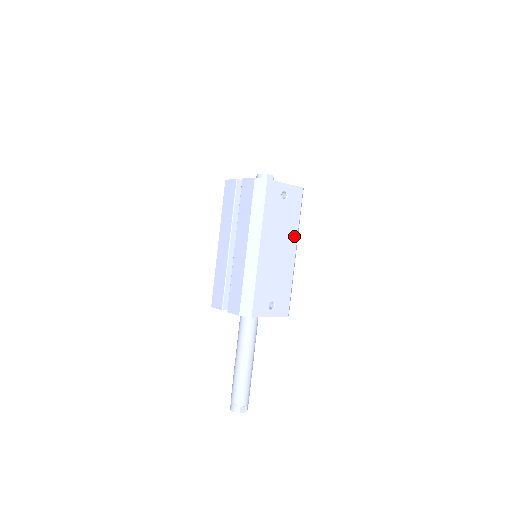
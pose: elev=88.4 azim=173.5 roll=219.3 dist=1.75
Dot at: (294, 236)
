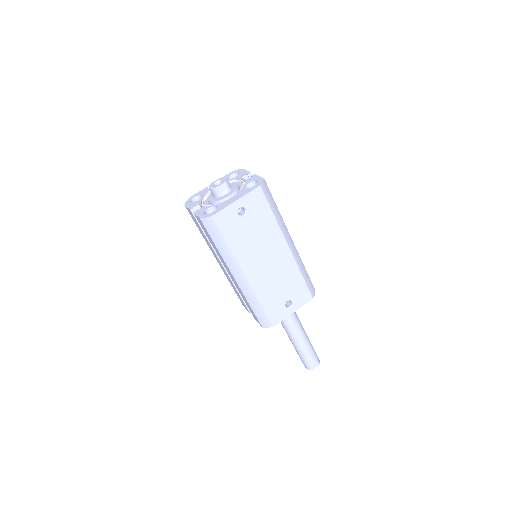
Dot at: (278, 235)
